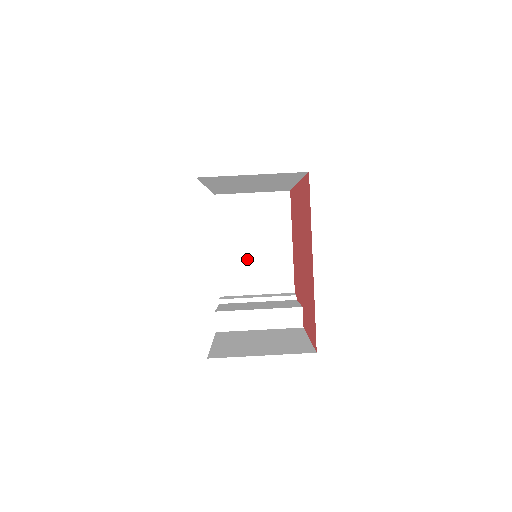
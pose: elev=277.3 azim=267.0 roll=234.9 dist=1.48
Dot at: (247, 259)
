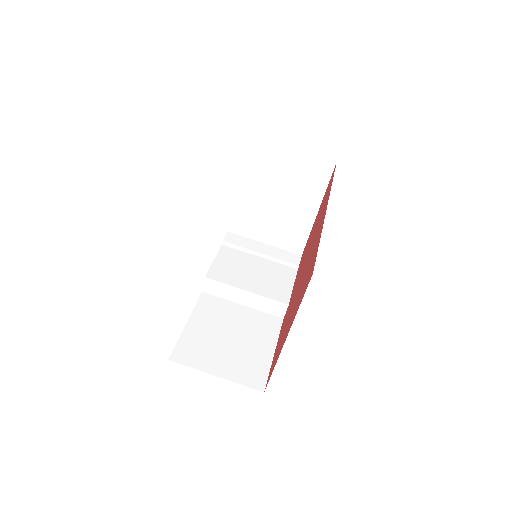
Dot at: (264, 210)
